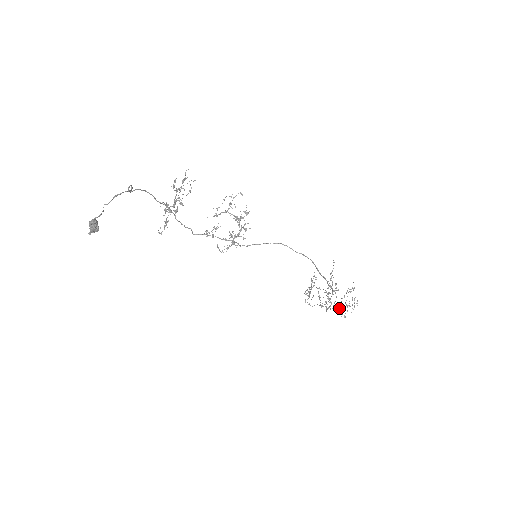
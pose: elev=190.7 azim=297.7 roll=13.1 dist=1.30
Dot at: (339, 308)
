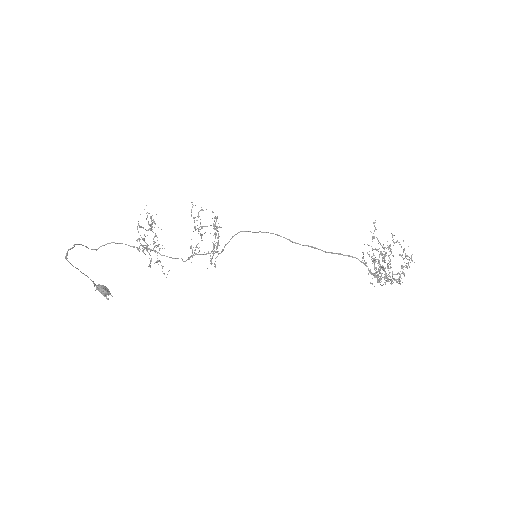
Dot at: (388, 274)
